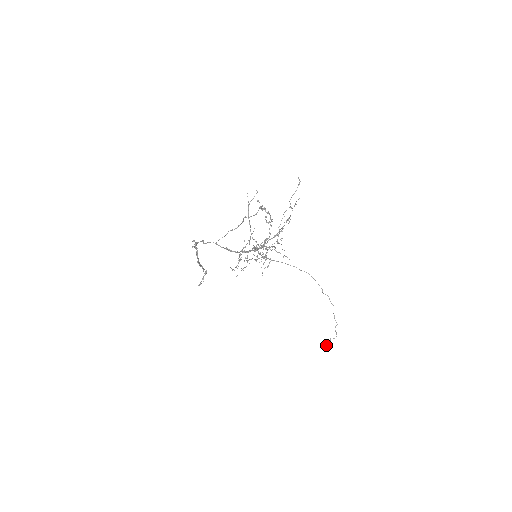
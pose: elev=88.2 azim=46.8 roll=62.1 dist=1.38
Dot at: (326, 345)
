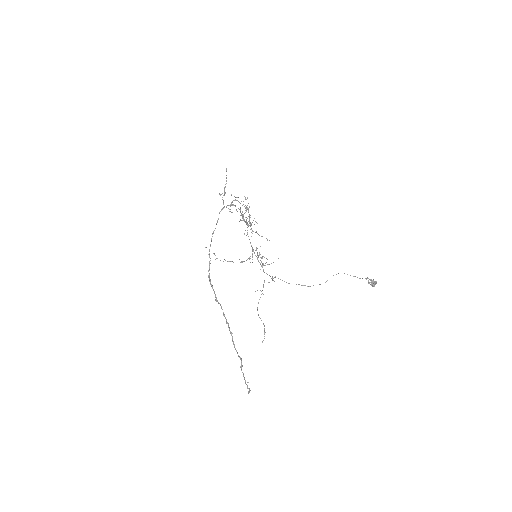
Dot at: (371, 285)
